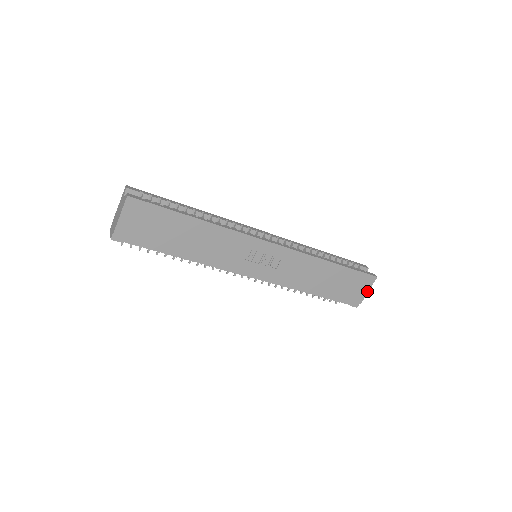
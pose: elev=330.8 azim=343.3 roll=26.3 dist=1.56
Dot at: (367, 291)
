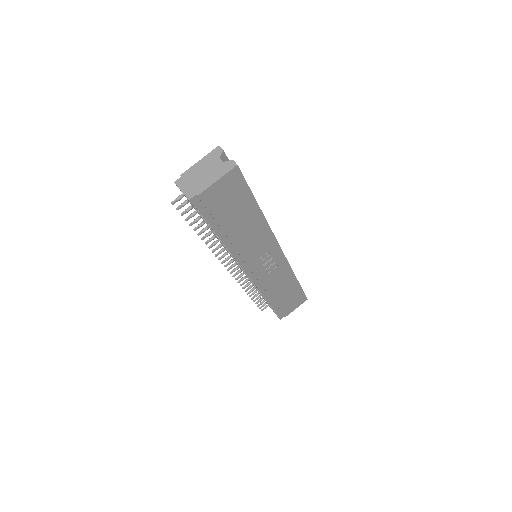
Dot at: (295, 308)
